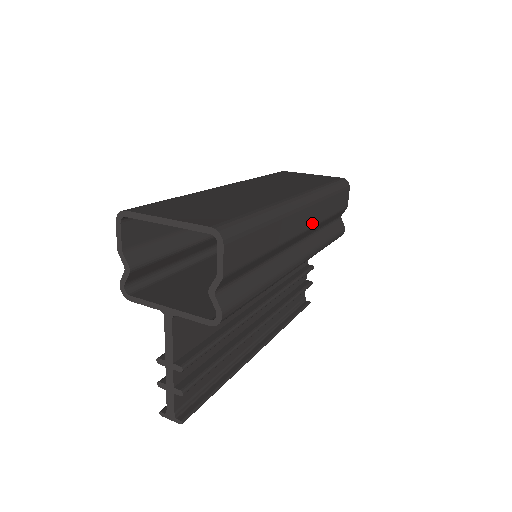
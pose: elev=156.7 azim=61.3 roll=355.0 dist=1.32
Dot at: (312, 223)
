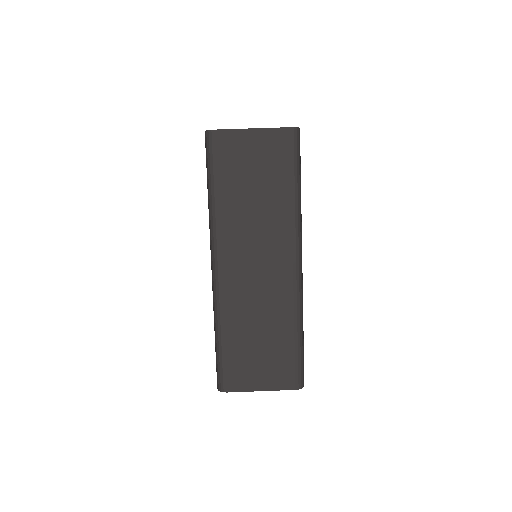
Dot at: occluded
